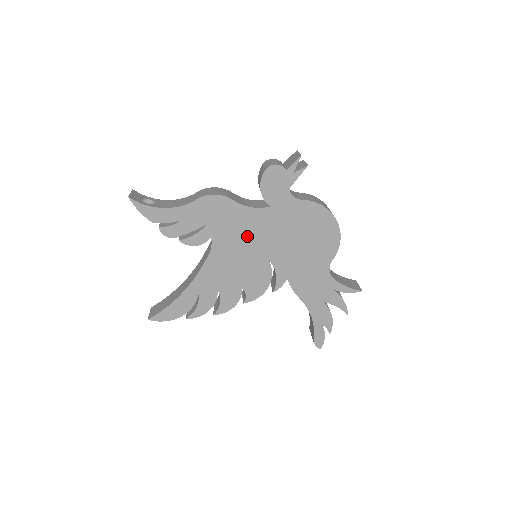
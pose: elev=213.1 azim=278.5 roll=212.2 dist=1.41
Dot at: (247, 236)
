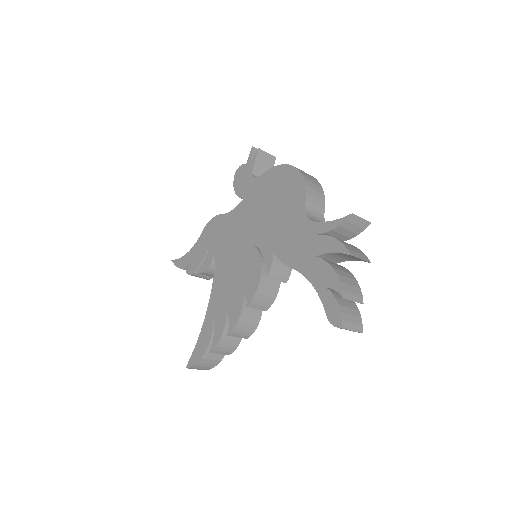
Dot at: (235, 235)
